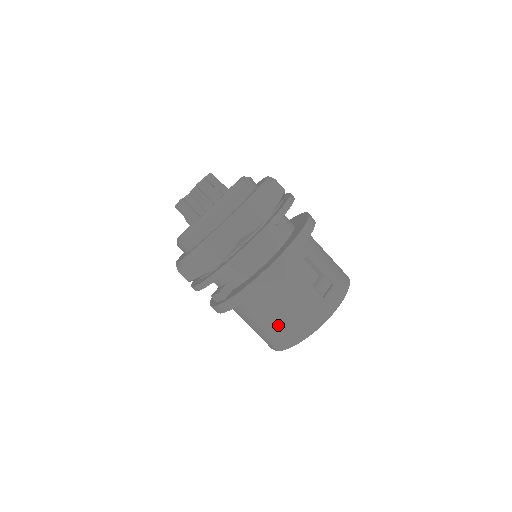
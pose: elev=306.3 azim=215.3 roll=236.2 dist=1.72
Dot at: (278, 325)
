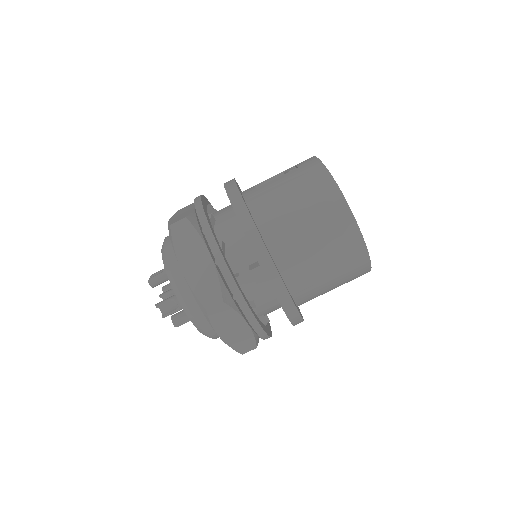
Dot at: (311, 212)
